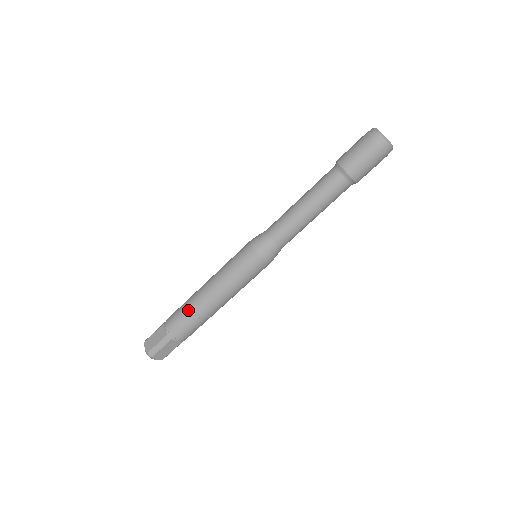
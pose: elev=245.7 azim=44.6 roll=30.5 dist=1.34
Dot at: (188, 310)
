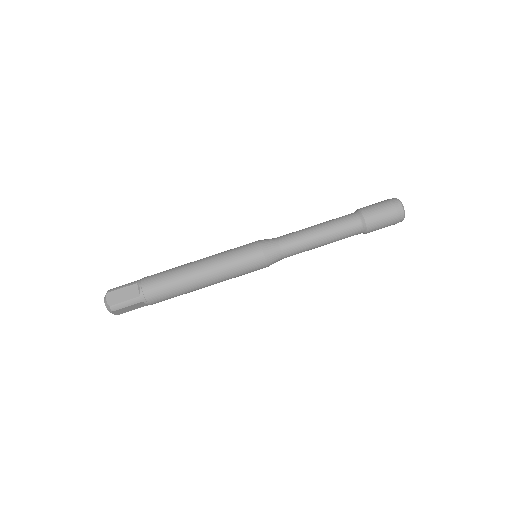
Dot at: (172, 268)
